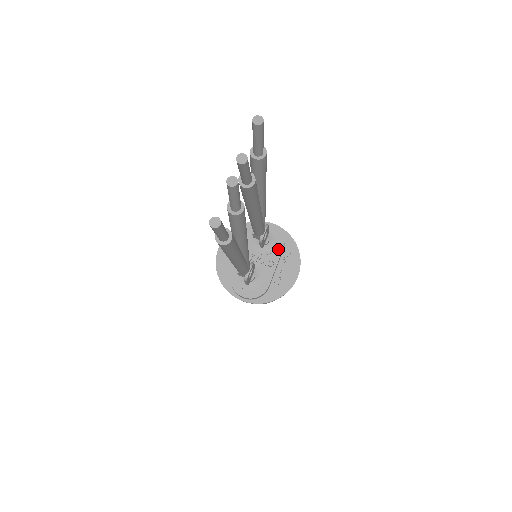
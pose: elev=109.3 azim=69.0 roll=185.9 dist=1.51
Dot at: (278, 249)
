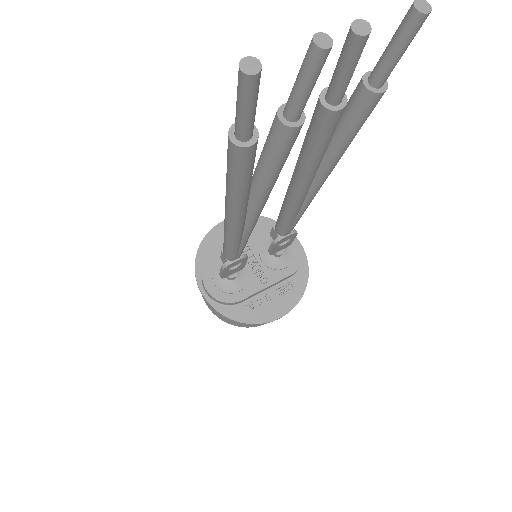
Dot at: (284, 271)
